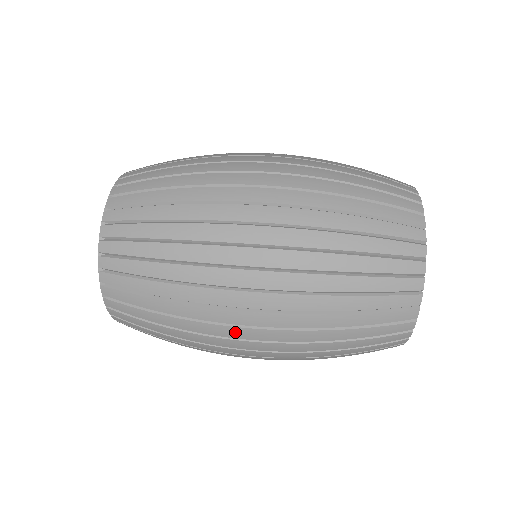
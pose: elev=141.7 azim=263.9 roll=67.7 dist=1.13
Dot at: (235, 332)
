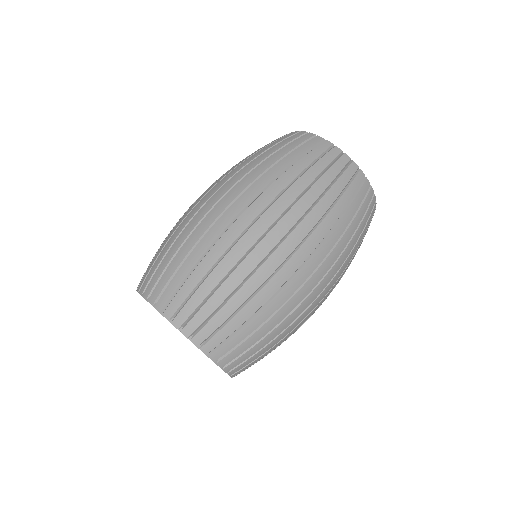
Dot at: (306, 289)
